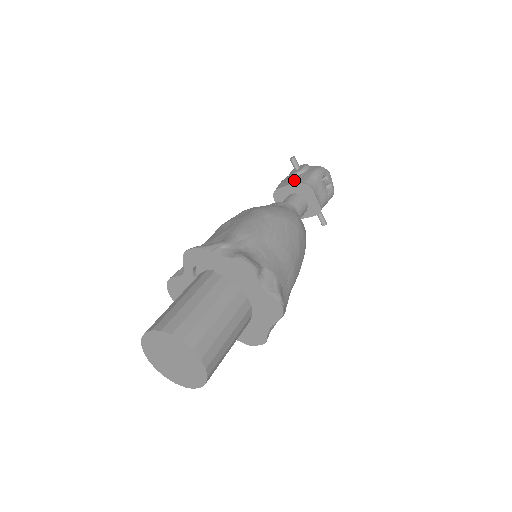
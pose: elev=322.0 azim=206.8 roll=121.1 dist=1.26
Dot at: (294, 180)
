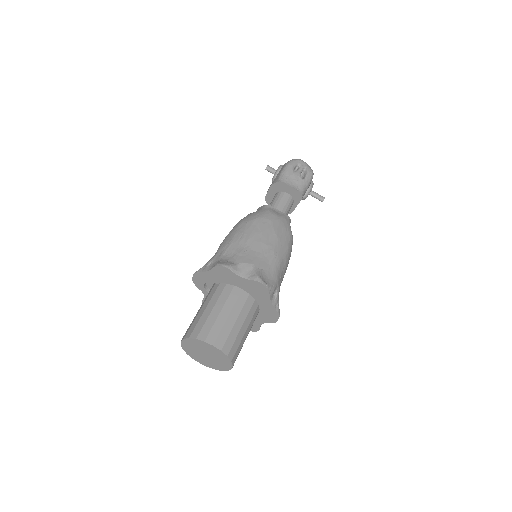
Dot at: occluded
